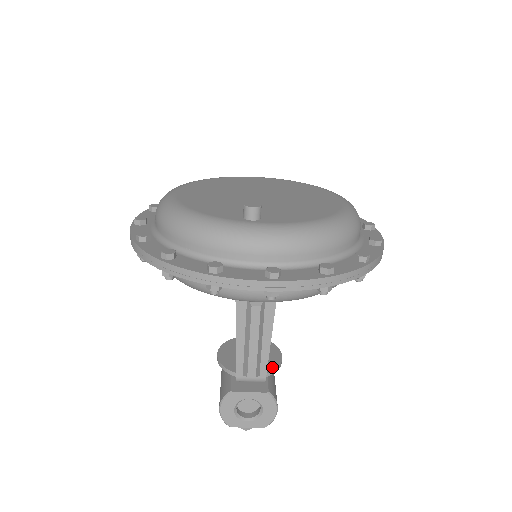
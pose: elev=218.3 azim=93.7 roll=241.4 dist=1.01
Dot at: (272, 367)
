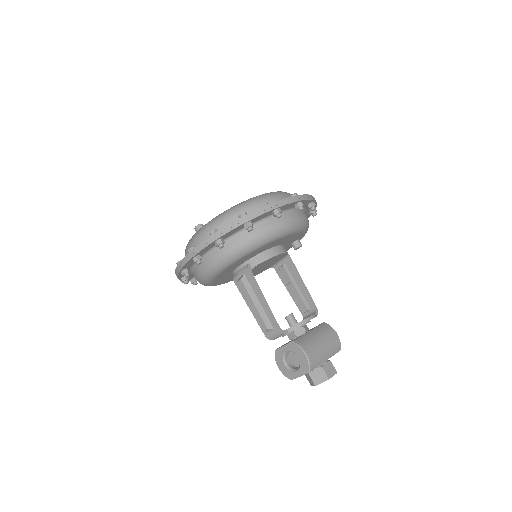
Dot at: (295, 324)
